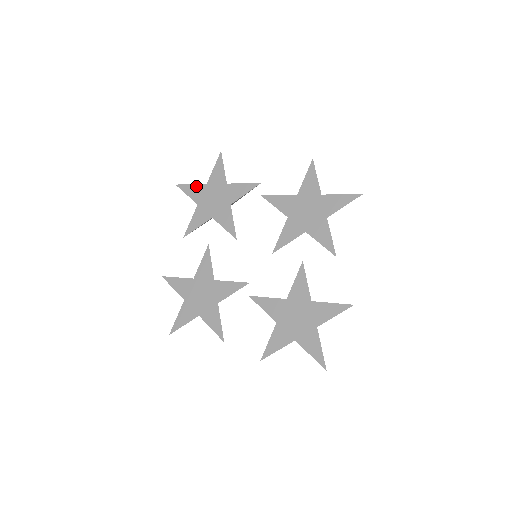
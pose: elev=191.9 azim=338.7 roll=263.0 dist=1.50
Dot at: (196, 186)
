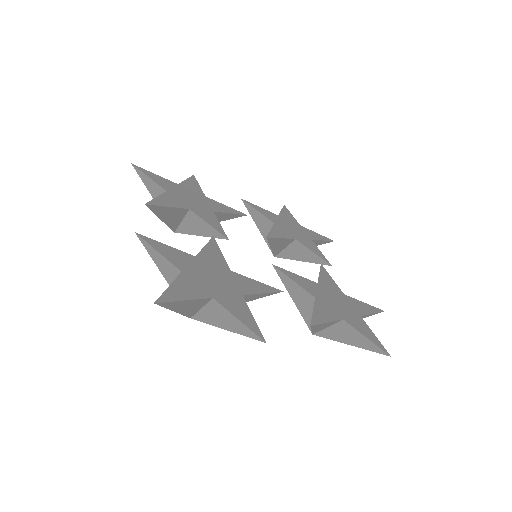
Dot at: (293, 218)
